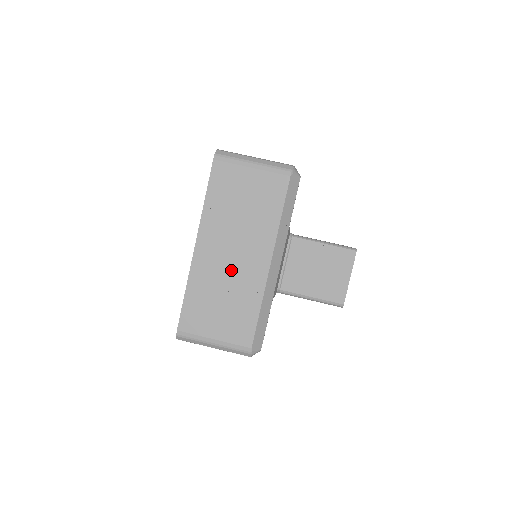
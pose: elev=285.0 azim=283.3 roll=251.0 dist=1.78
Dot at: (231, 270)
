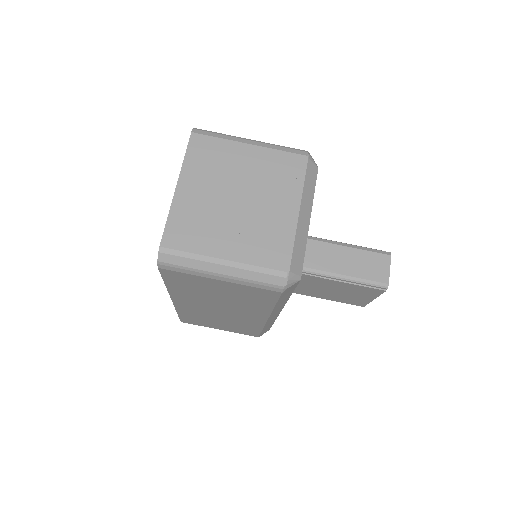
Dot at: (222, 315)
